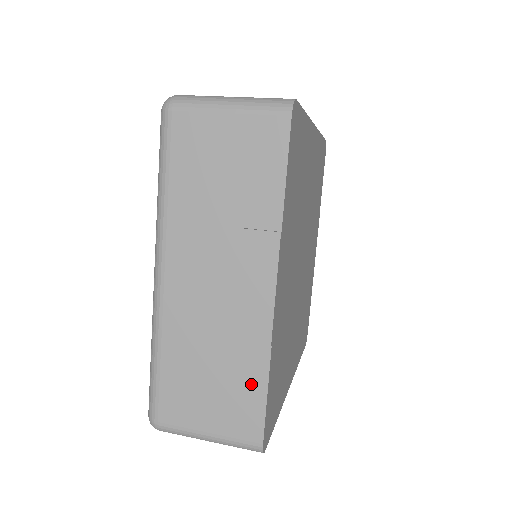
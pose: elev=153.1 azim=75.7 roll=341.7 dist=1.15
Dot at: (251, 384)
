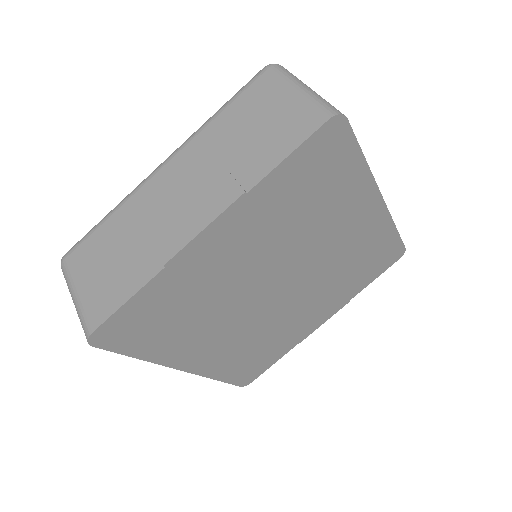
Dot at: (129, 283)
